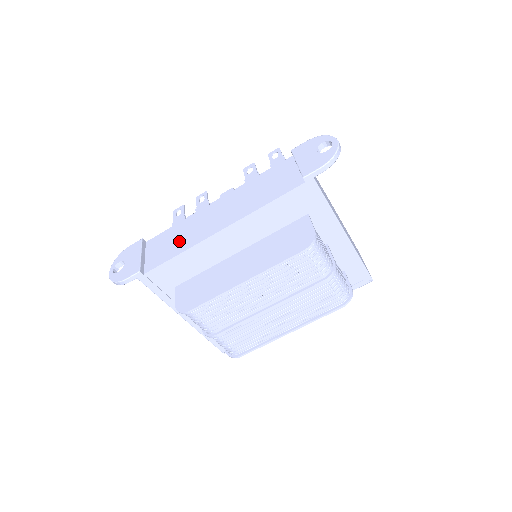
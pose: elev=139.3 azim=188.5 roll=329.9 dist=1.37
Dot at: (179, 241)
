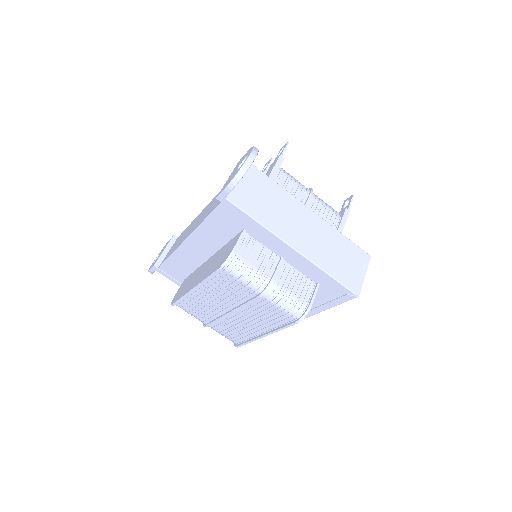
Dot at: occluded
